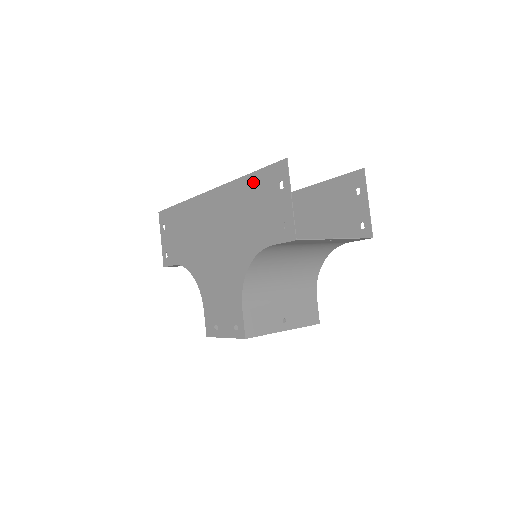
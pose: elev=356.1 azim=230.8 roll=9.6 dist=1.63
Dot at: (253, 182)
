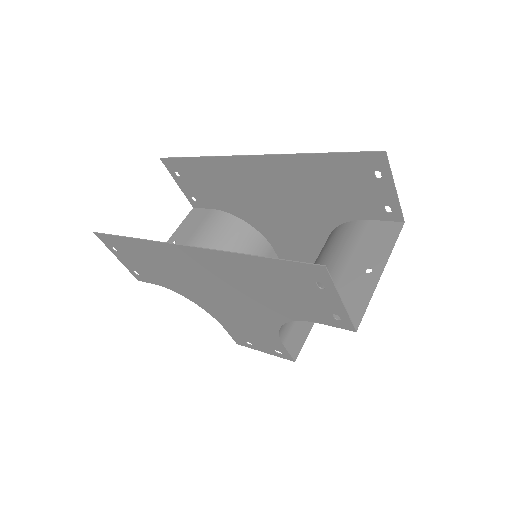
Dot at: (266, 266)
